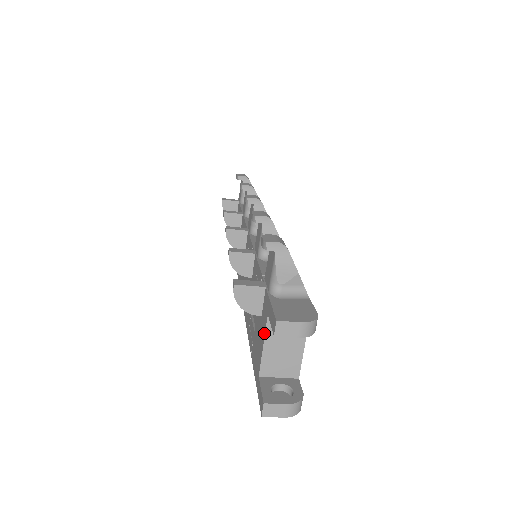
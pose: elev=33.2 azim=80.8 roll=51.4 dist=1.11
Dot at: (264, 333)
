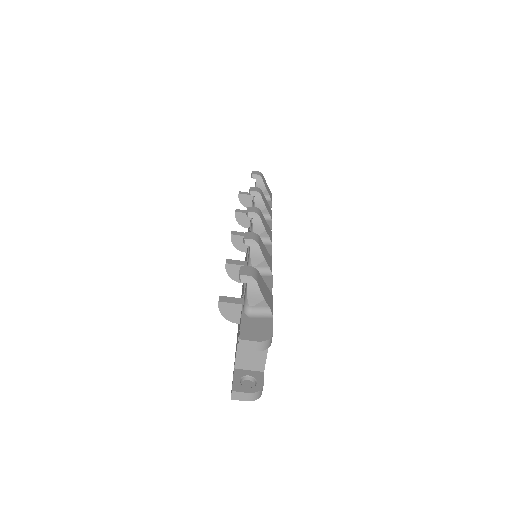
Dot at: (238, 340)
